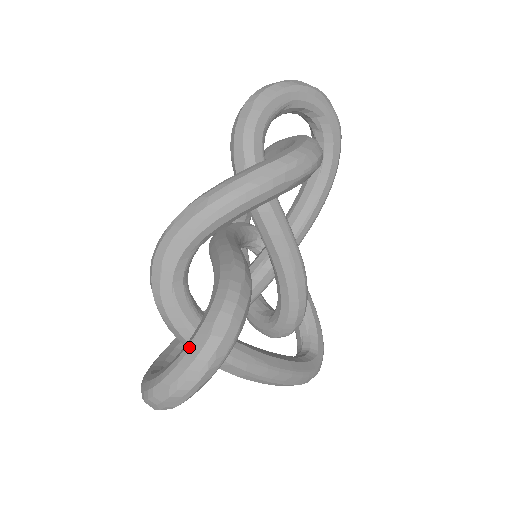
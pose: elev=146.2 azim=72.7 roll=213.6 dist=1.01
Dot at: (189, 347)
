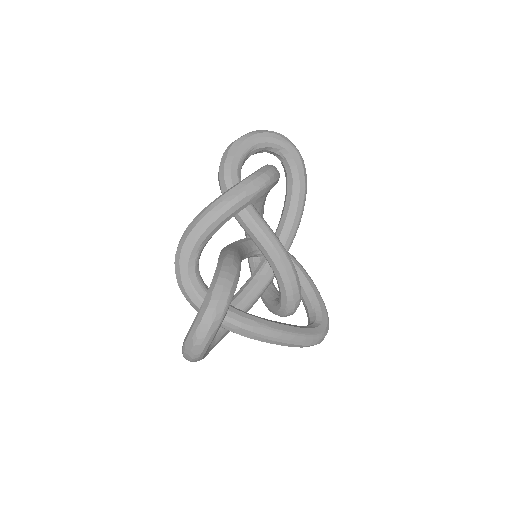
Dot at: (200, 310)
